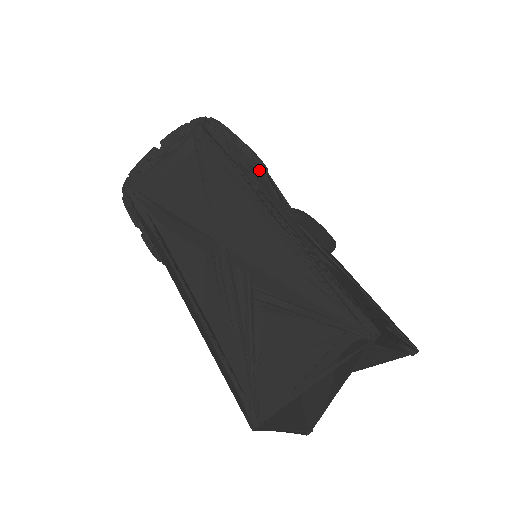
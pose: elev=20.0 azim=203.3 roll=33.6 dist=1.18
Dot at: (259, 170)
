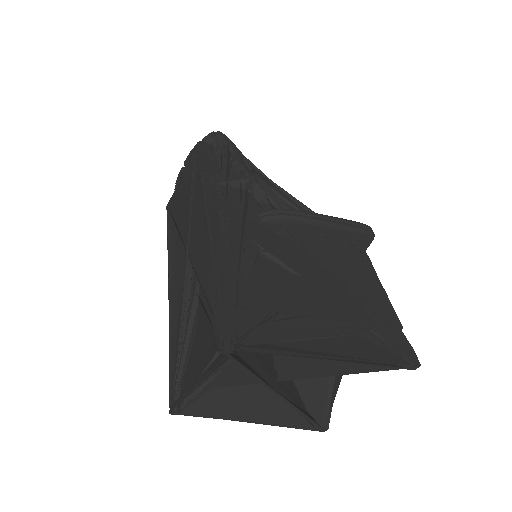
Dot at: (242, 176)
